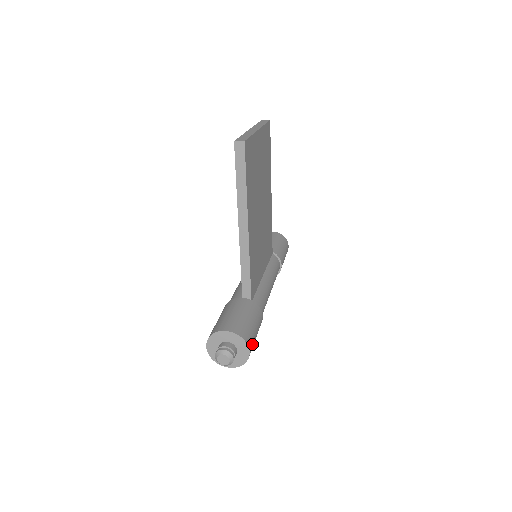
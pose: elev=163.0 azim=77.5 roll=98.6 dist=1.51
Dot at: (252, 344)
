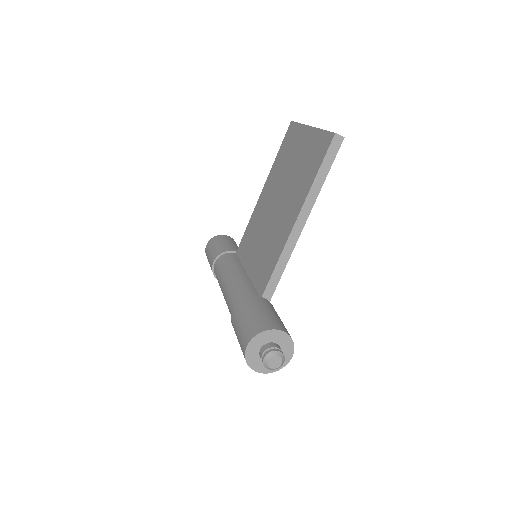
Dot at: occluded
